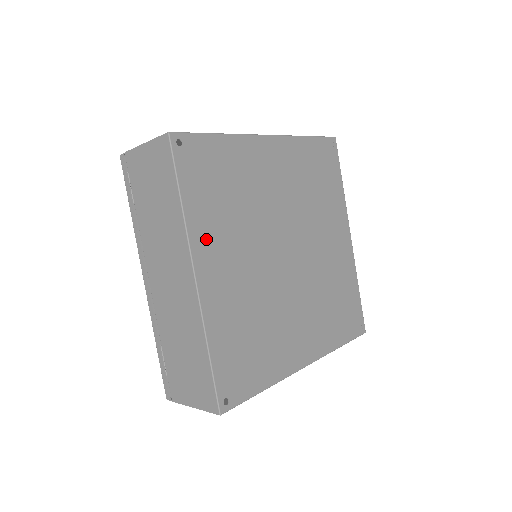
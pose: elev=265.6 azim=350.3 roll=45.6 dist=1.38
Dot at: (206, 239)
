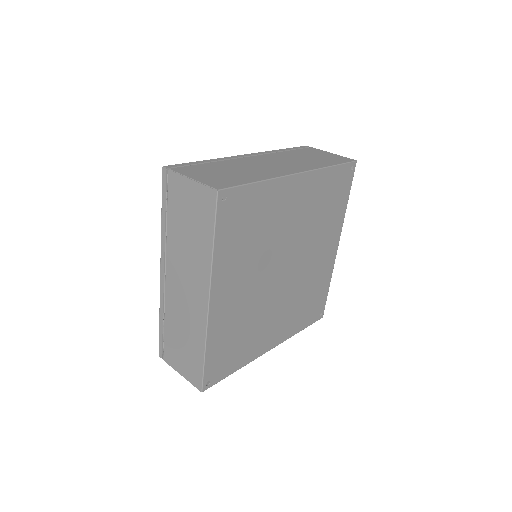
Dot at: (225, 273)
